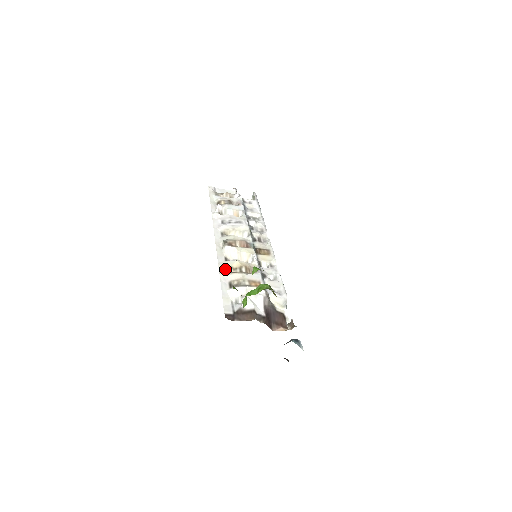
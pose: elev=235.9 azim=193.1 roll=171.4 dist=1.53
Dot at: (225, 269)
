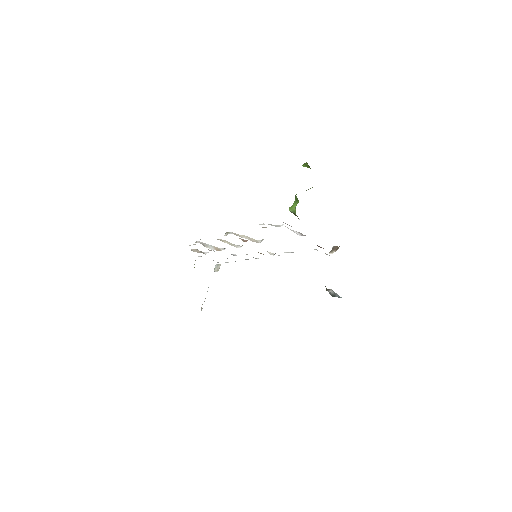
Dot at: occluded
